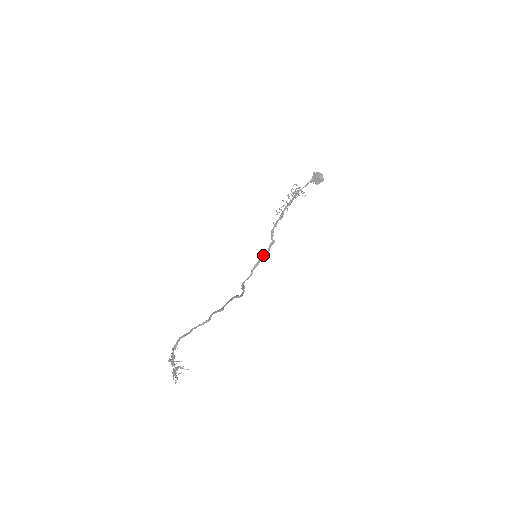
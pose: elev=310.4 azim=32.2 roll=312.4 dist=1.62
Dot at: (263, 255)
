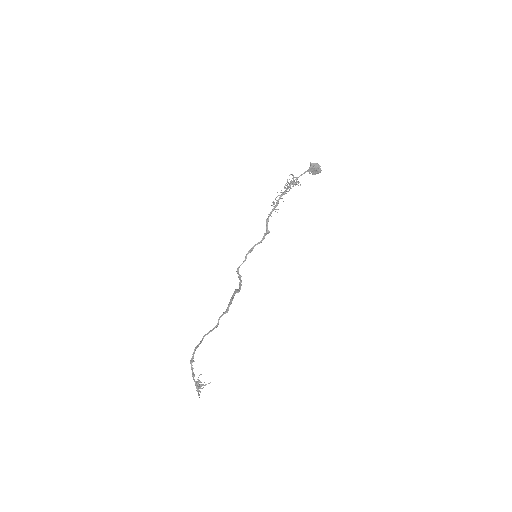
Dot at: (257, 243)
